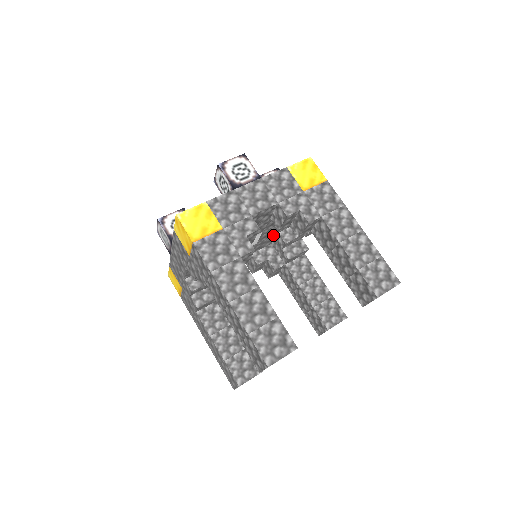
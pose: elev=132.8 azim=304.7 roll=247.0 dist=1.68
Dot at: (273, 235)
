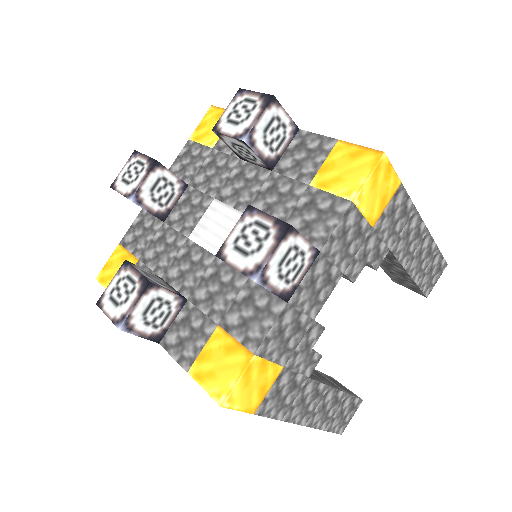
Dot at: occluded
